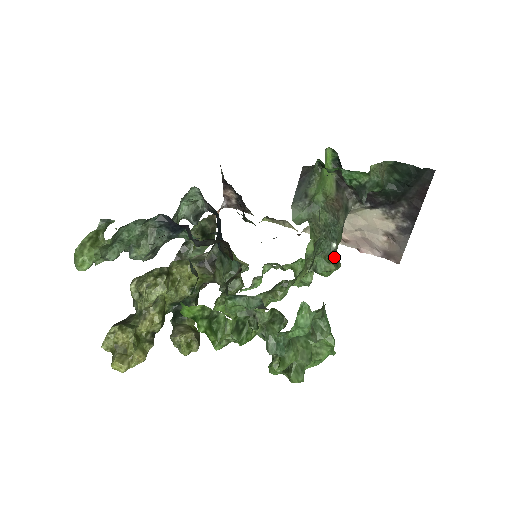
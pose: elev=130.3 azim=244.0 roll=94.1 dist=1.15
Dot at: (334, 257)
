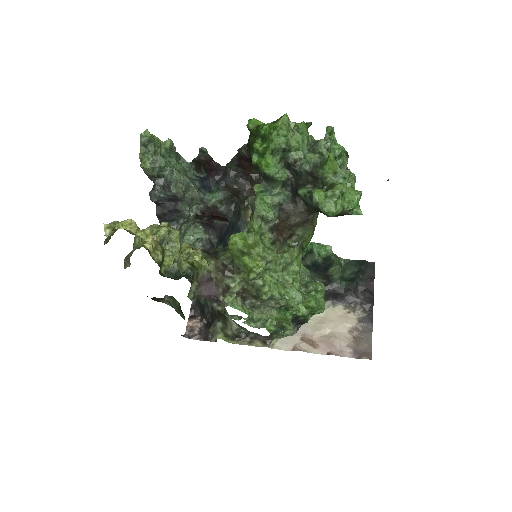
Dot at: occluded
